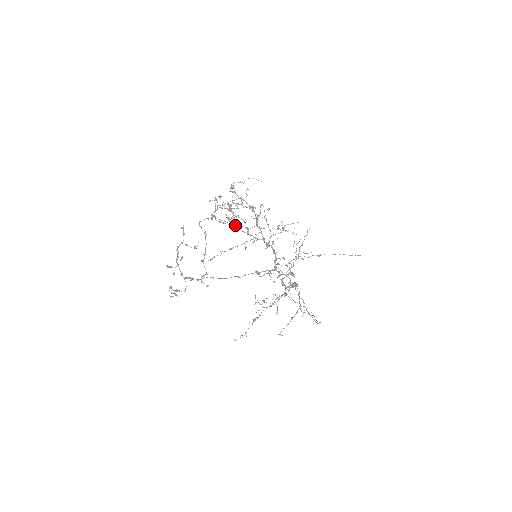
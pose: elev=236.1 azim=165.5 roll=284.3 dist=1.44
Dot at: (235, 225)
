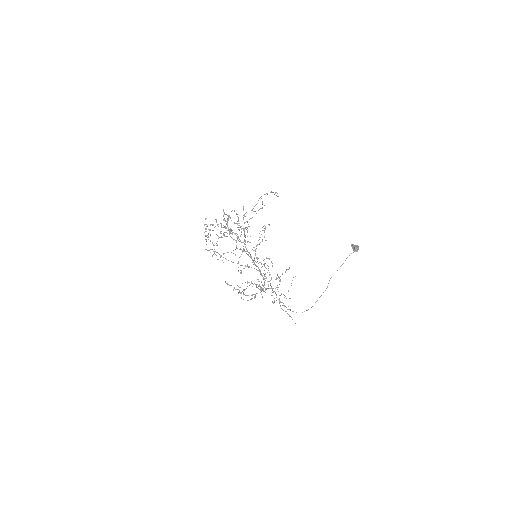
Dot at: occluded
